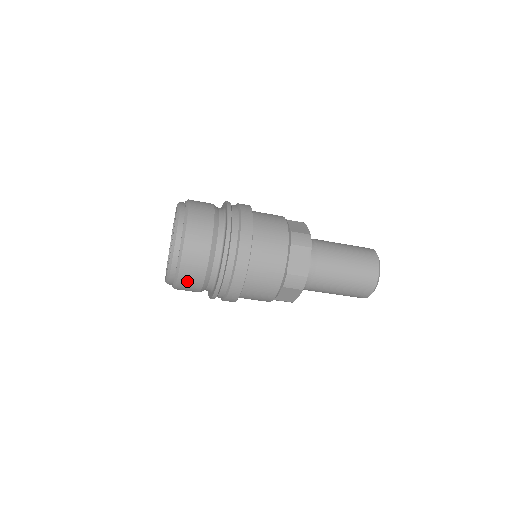
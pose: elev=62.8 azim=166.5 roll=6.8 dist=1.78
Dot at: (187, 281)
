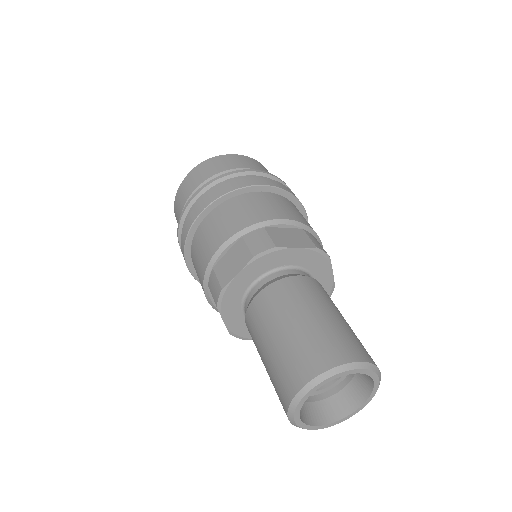
Dot at: (196, 175)
